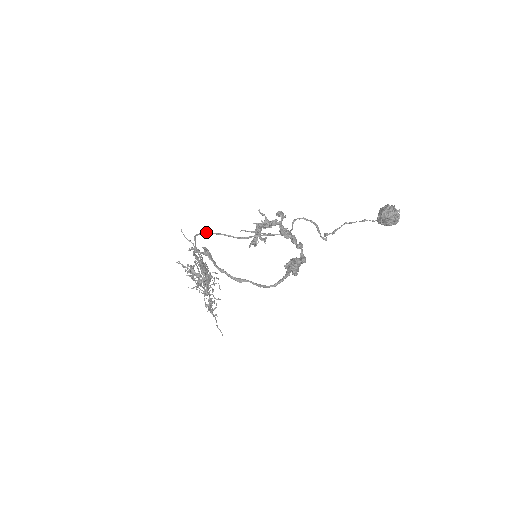
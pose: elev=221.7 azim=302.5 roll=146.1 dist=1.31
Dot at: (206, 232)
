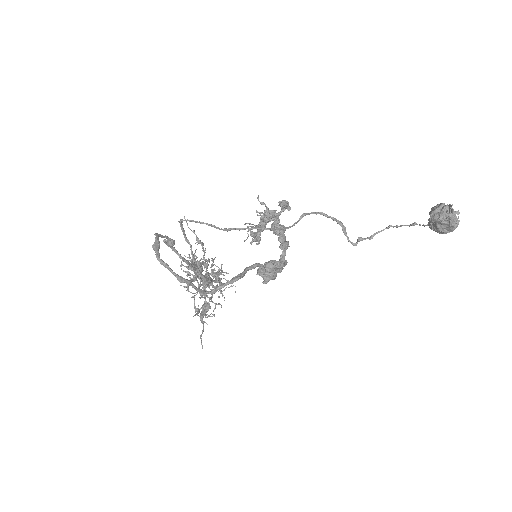
Dot at: (187, 219)
